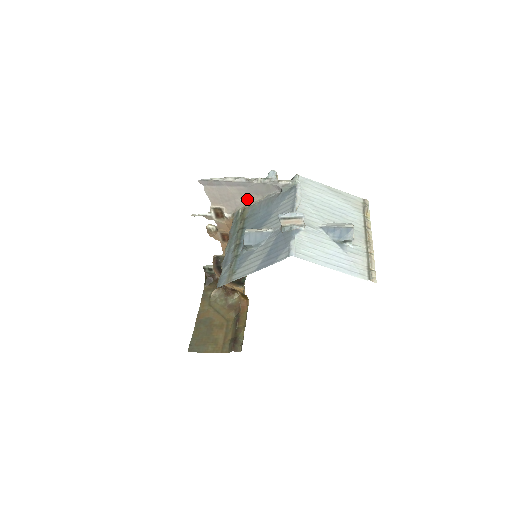
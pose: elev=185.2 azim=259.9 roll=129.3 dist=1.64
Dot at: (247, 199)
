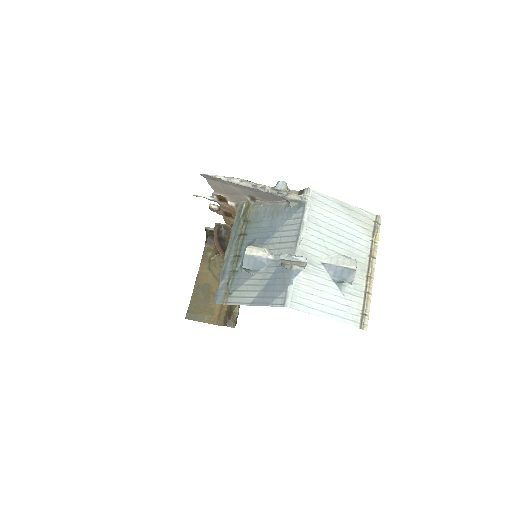
Dot at: (252, 197)
